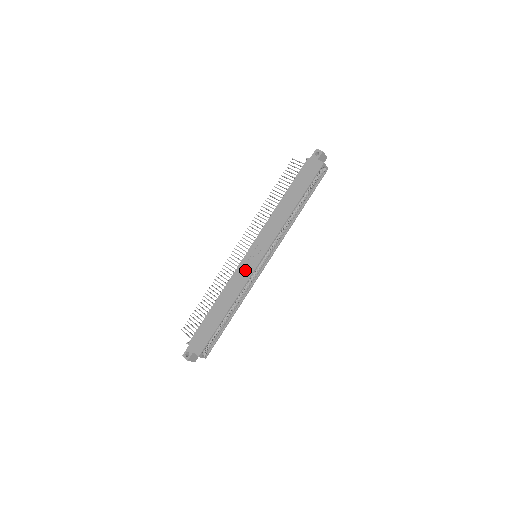
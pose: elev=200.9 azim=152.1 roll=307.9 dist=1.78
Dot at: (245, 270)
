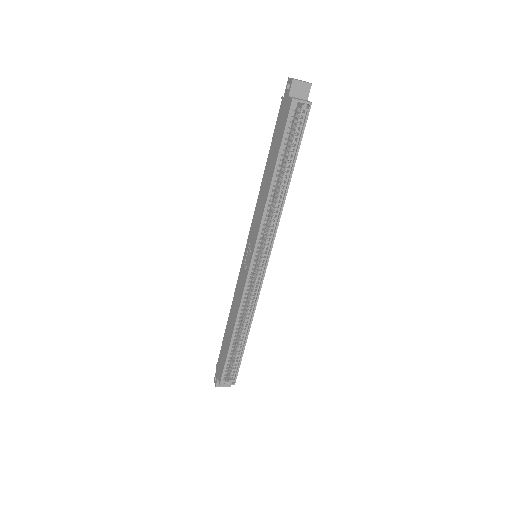
Dot at: (242, 278)
